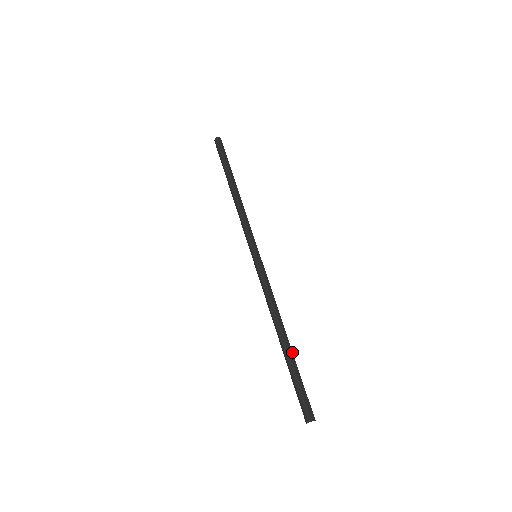
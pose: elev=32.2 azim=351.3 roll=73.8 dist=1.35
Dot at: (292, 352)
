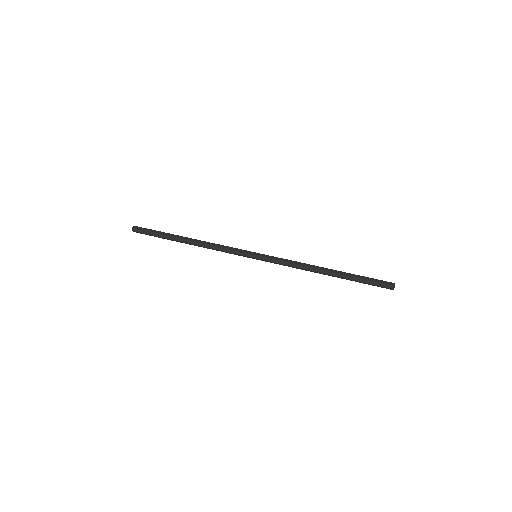
Dot at: (342, 272)
